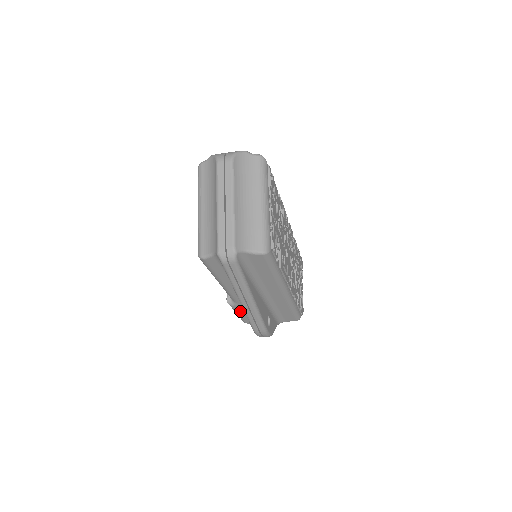
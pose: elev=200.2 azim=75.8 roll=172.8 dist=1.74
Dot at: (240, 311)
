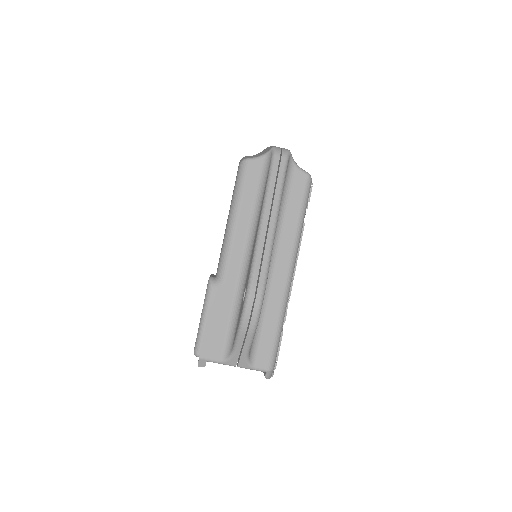
Dot at: (213, 308)
